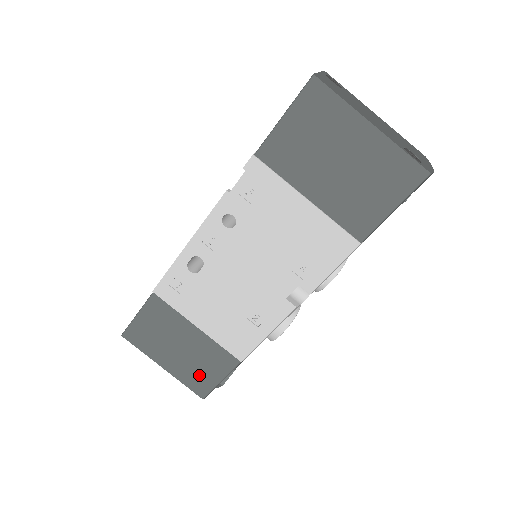
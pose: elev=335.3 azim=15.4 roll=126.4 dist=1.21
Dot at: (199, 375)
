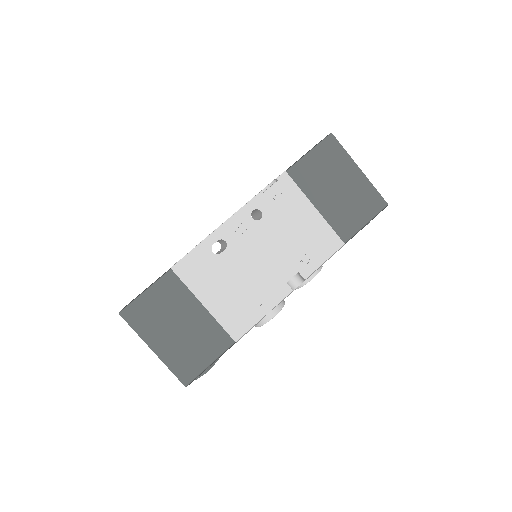
Dot at: (190, 358)
